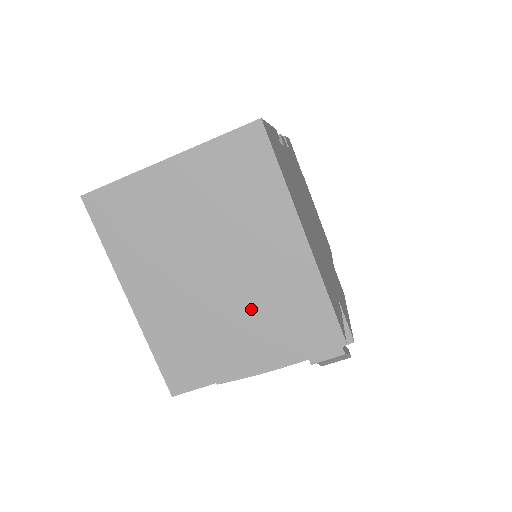
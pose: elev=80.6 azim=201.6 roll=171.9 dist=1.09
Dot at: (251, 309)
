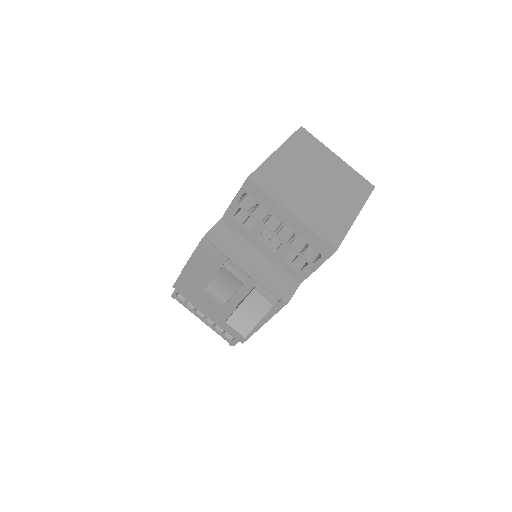
Dot at: (316, 203)
